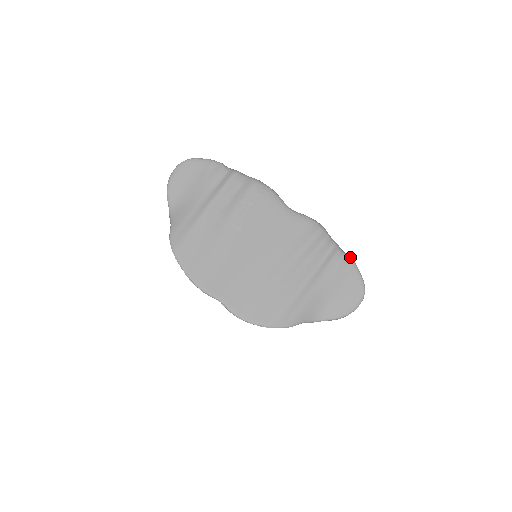
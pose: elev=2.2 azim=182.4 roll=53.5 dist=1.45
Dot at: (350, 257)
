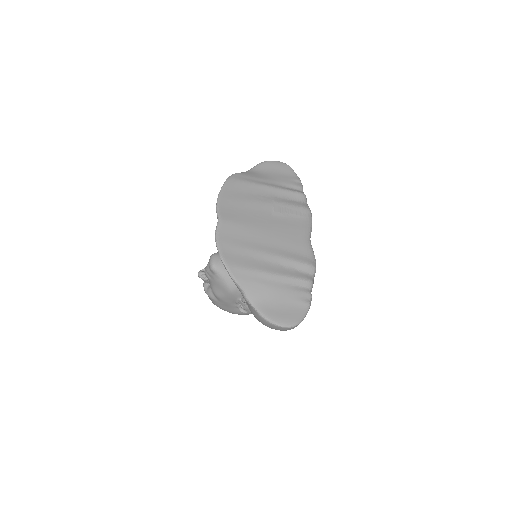
Dot at: (311, 300)
